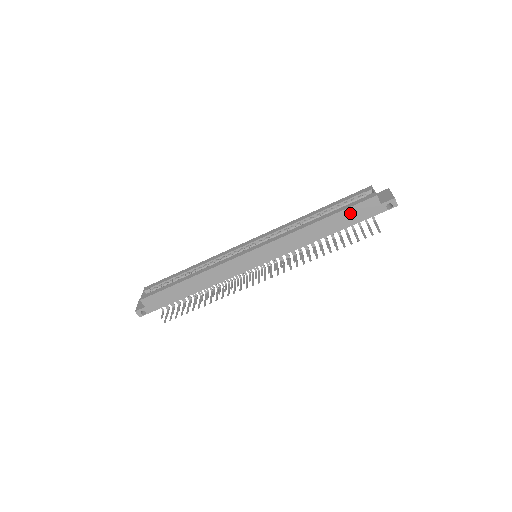
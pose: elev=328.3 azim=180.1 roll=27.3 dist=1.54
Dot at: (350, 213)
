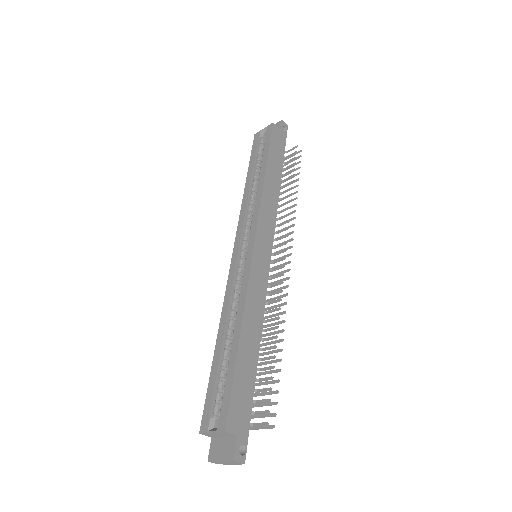
Dot at: (274, 149)
